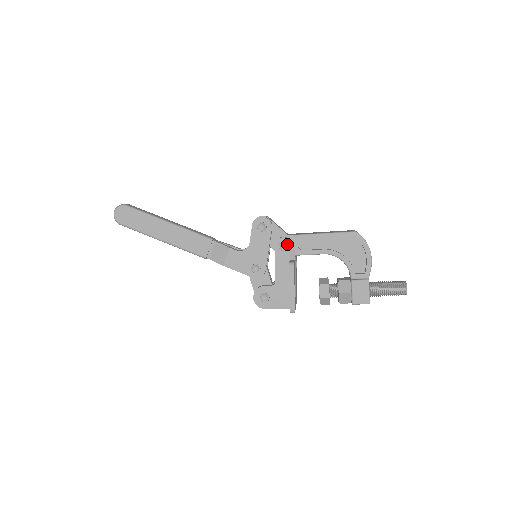
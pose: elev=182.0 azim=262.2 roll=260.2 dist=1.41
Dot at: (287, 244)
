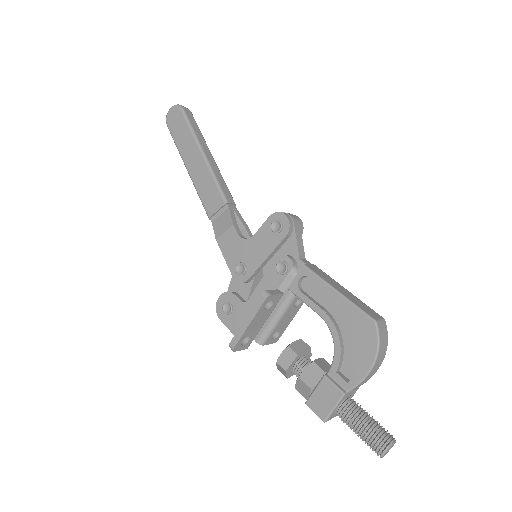
Dot at: (287, 268)
